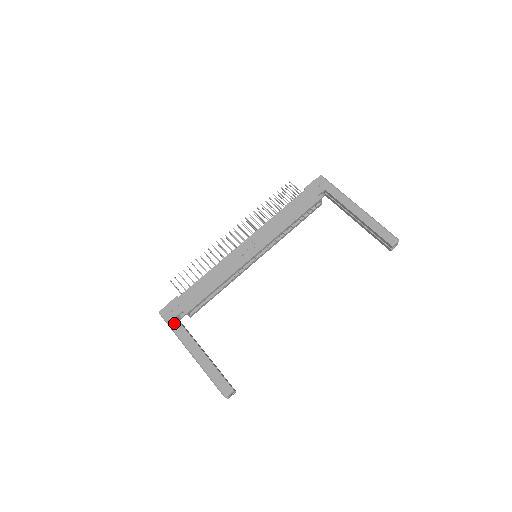
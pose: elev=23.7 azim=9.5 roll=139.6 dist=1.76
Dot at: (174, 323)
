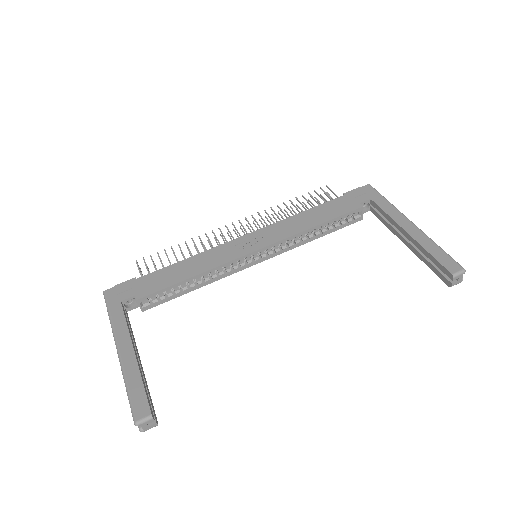
Dot at: (115, 308)
